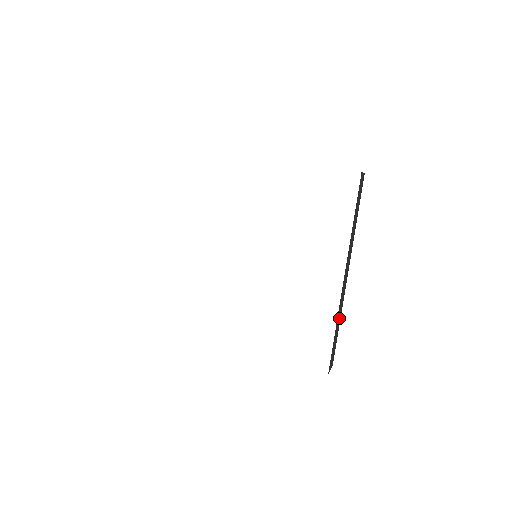
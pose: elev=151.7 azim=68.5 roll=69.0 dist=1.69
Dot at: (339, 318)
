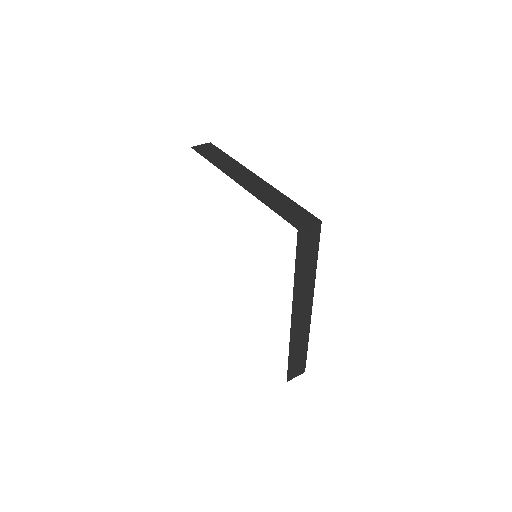
Dot at: (301, 342)
